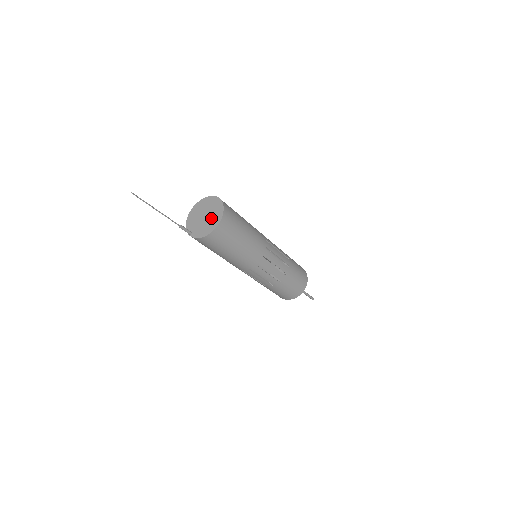
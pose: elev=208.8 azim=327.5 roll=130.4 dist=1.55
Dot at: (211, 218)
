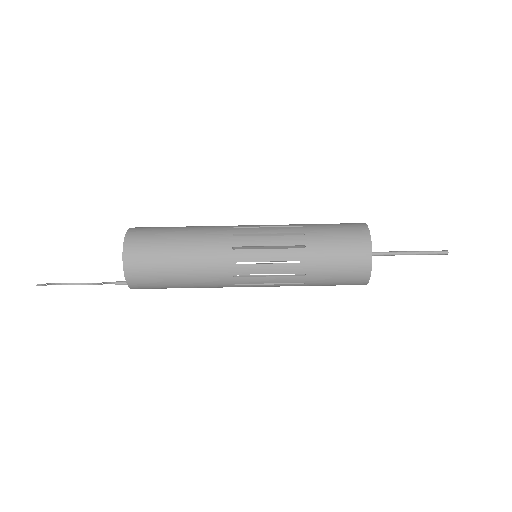
Dot at: occluded
